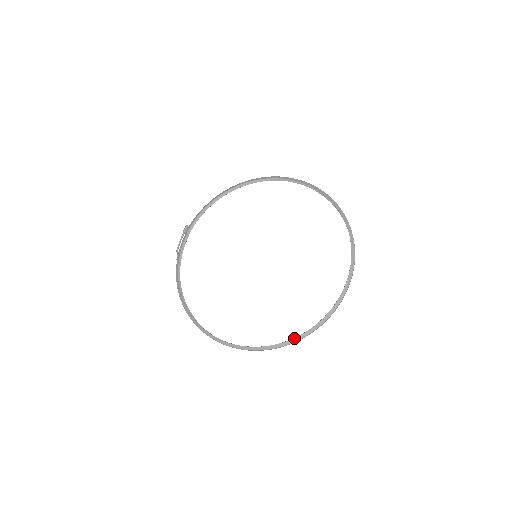
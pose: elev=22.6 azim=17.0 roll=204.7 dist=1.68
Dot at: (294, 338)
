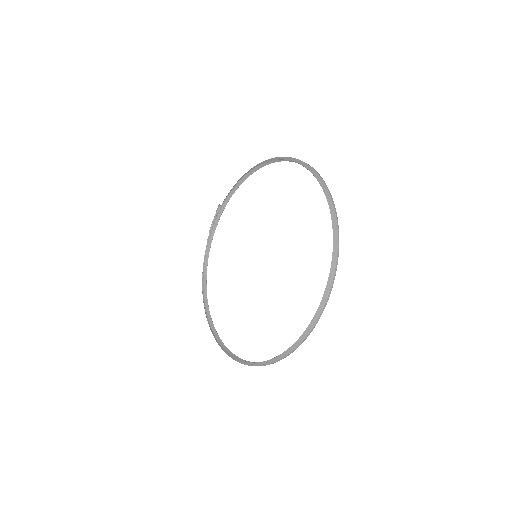
Dot at: (258, 362)
